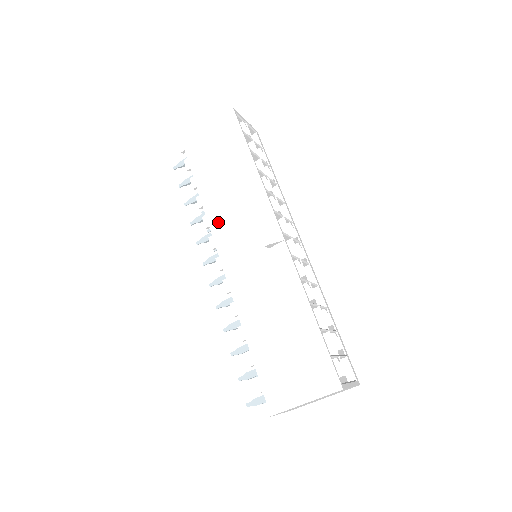
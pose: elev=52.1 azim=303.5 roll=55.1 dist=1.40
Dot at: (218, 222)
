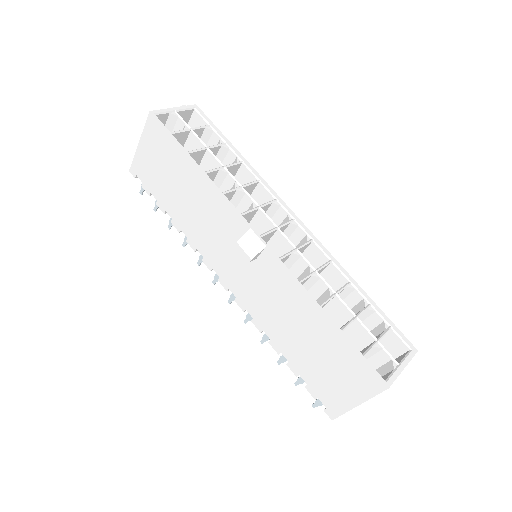
Dot at: (201, 243)
